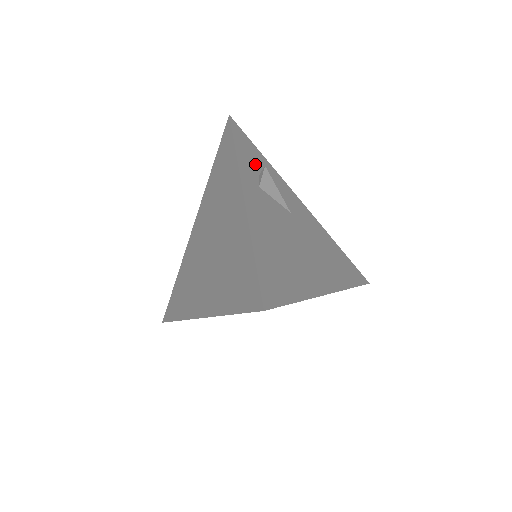
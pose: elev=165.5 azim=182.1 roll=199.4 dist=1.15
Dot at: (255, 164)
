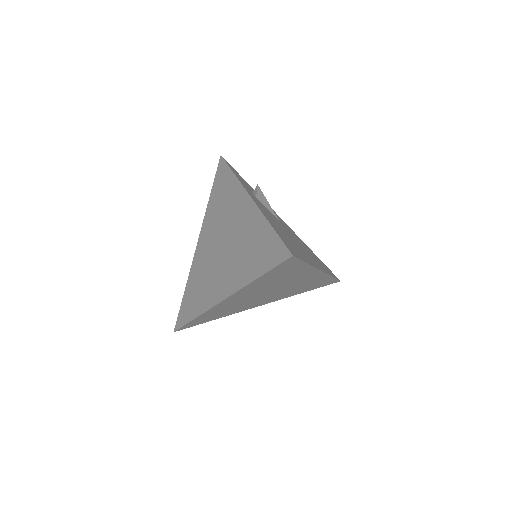
Dot at: (247, 186)
